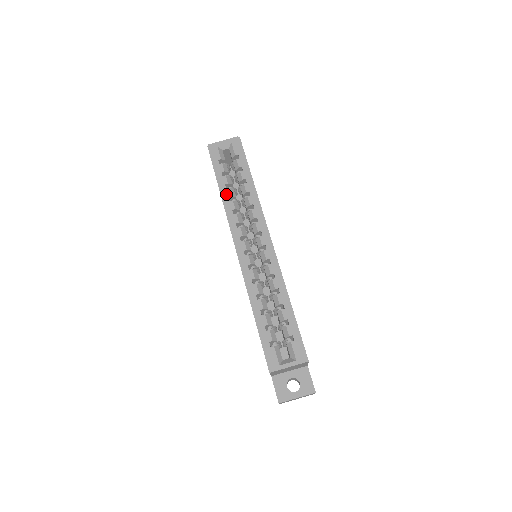
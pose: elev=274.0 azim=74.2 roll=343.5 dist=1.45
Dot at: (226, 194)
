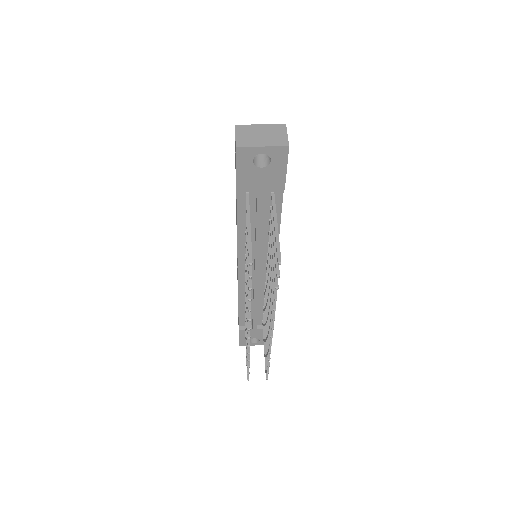
Dot at: occluded
